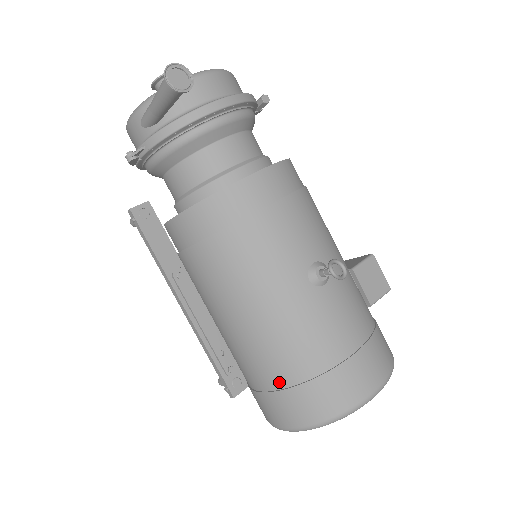
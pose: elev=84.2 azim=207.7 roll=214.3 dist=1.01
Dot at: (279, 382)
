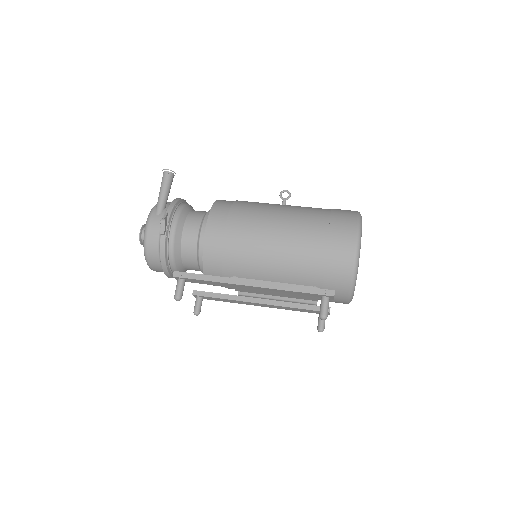
Dot at: (325, 220)
